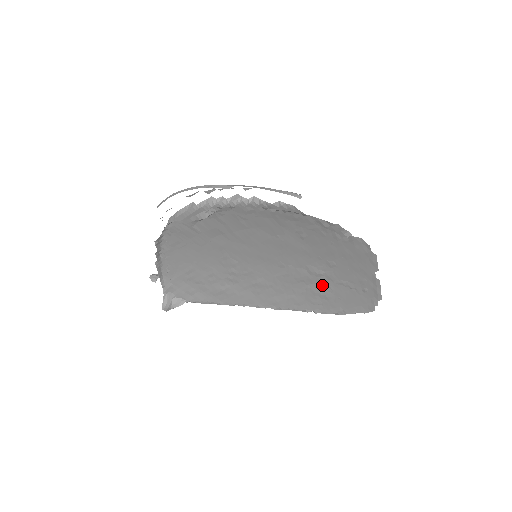
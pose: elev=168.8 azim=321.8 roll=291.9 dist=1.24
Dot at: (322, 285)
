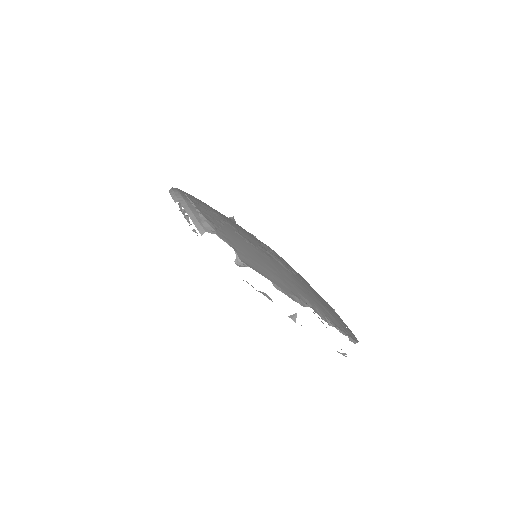
Dot at: occluded
